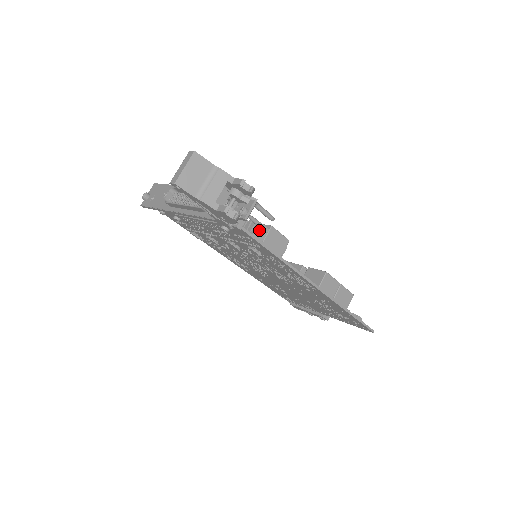
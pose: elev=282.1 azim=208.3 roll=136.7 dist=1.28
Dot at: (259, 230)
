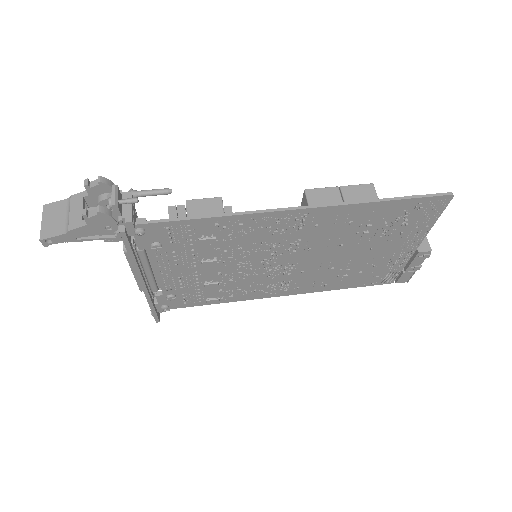
Dot at: (173, 213)
